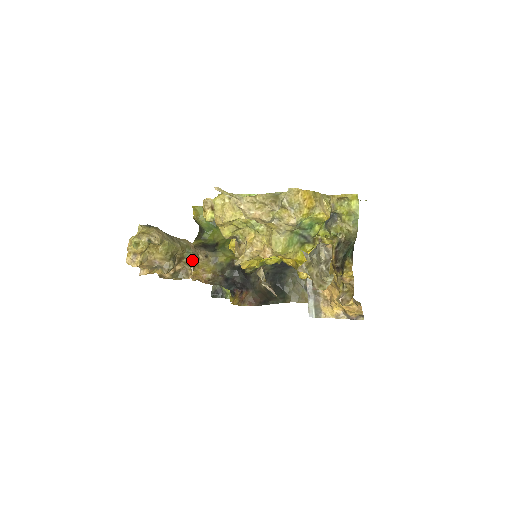
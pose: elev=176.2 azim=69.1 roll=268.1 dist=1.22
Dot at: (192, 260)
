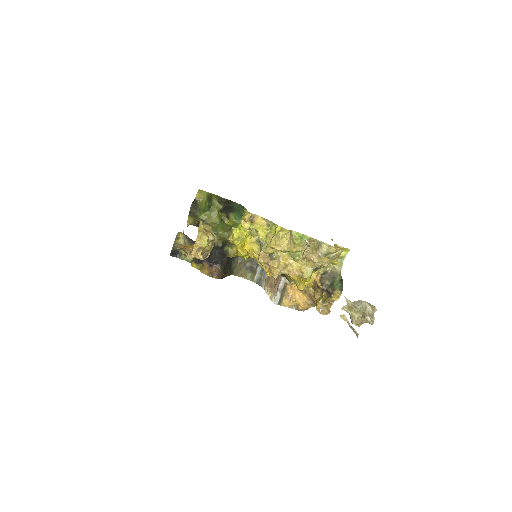
Dot at: (212, 248)
